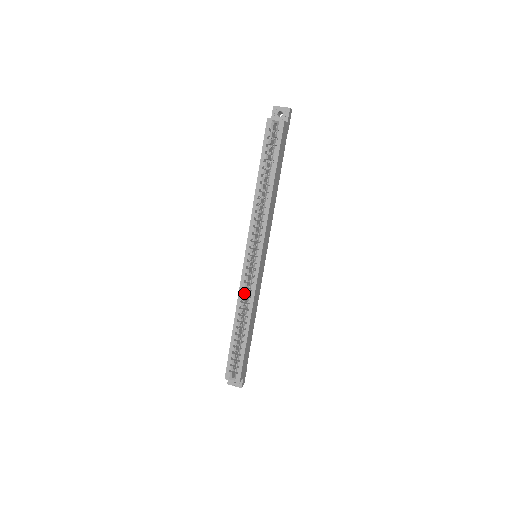
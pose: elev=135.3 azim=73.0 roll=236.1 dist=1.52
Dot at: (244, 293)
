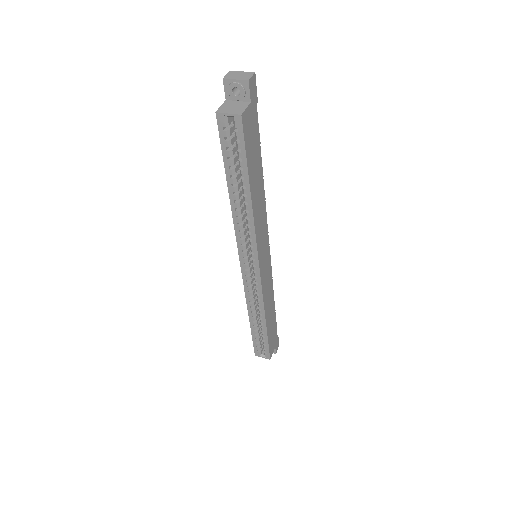
Dot at: (252, 294)
